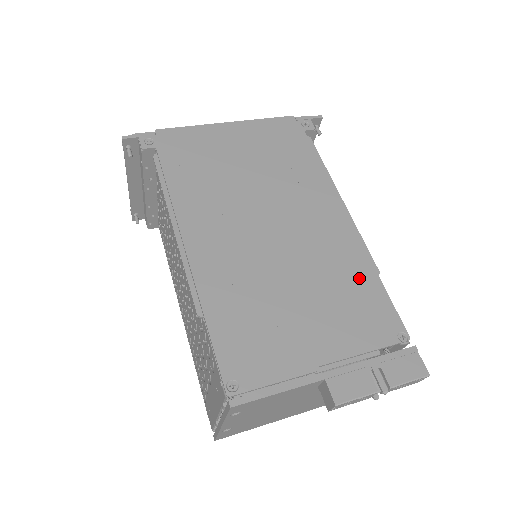
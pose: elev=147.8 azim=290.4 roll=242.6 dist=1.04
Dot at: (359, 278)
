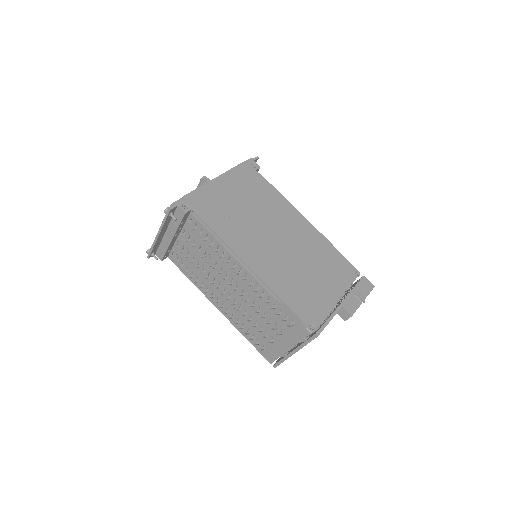
Dot at: (327, 251)
